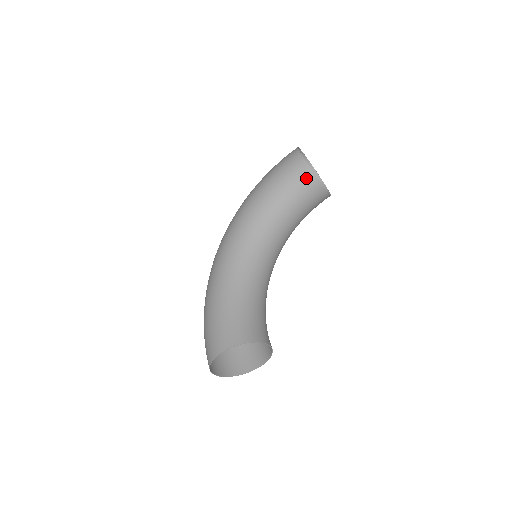
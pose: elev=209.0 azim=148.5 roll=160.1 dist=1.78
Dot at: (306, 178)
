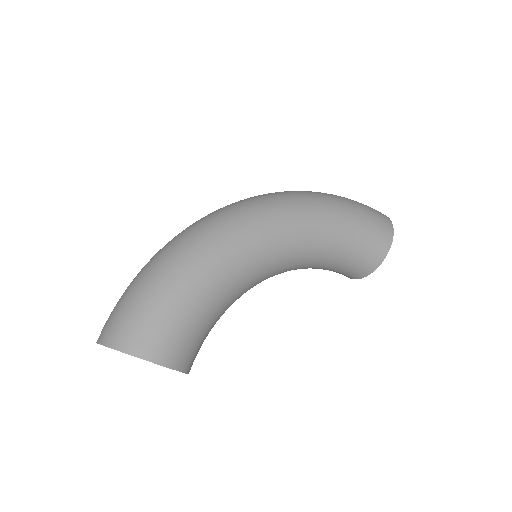
Dot at: (370, 263)
